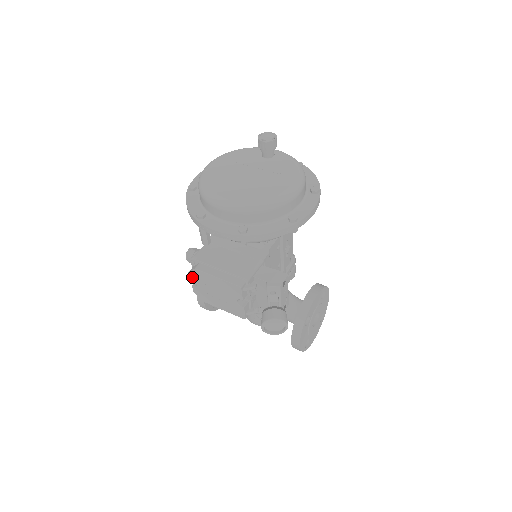
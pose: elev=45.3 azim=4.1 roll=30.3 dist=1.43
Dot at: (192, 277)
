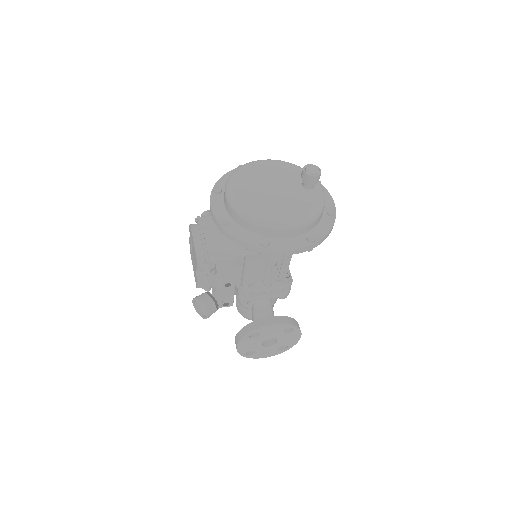
Dot at: occluded
